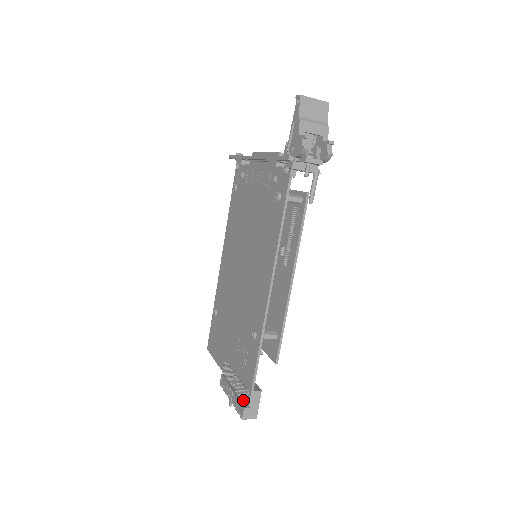
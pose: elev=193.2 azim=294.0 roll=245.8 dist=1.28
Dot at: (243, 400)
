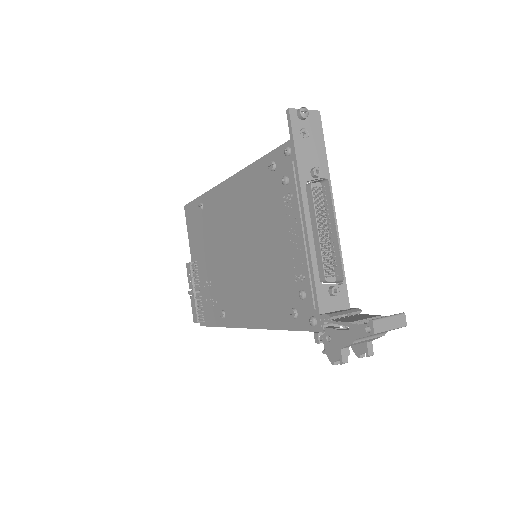
Dot at: (199, 319)
